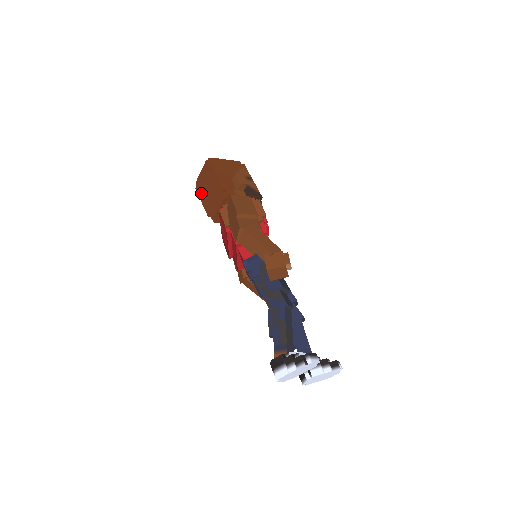
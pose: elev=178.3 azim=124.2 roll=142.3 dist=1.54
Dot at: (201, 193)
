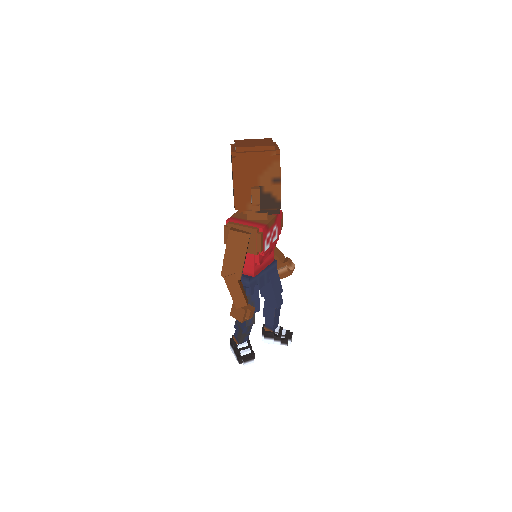
Dot at: occluded
